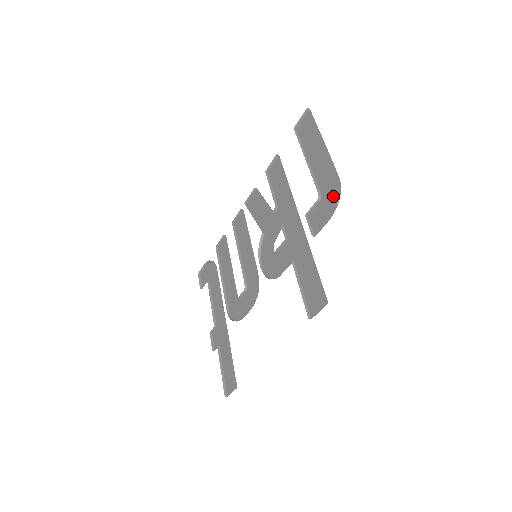
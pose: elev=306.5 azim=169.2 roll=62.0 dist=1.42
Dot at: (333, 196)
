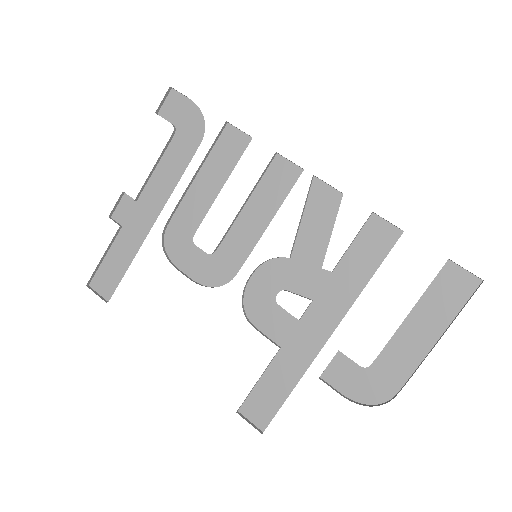
Dot at: (374, 392)
